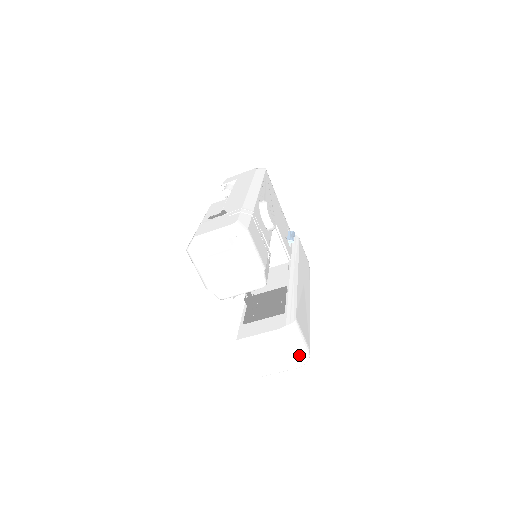
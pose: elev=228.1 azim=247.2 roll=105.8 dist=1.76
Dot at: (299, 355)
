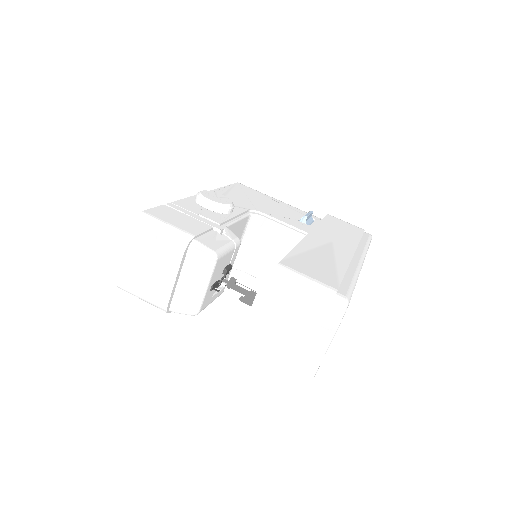
Dot at: (318, 305)
